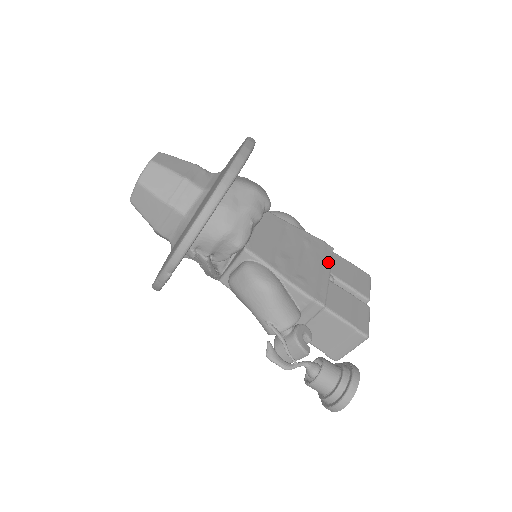
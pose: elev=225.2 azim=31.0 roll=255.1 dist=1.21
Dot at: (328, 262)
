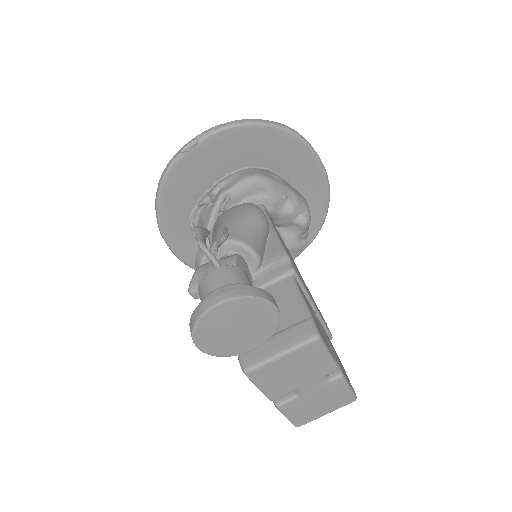
Dot at: (321, 315)
